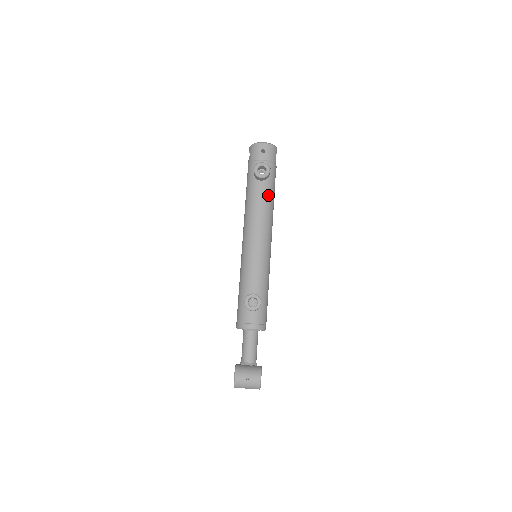
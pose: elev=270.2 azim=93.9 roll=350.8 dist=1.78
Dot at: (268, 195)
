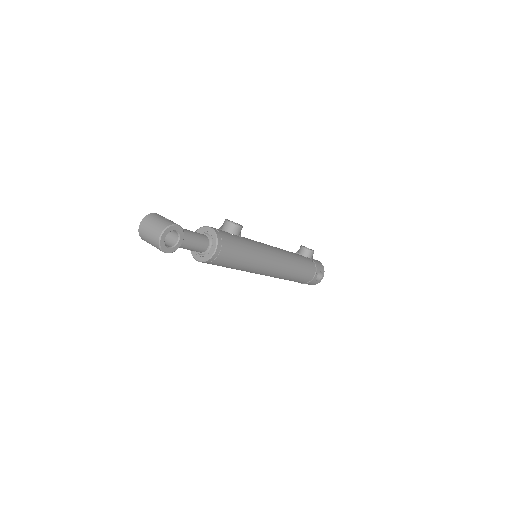
Dot at: (299, 258)
